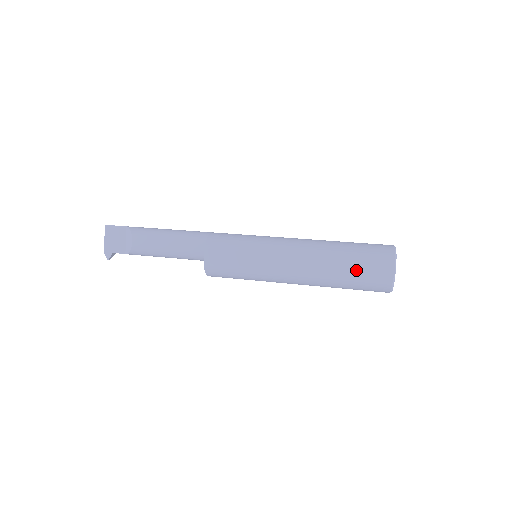
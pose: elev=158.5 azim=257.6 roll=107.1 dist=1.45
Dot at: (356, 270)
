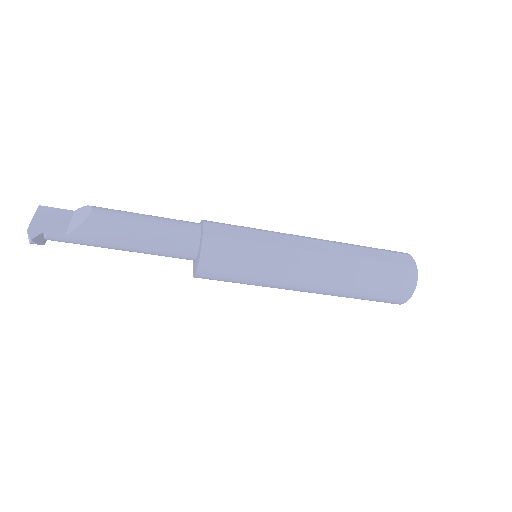
Dot at: (379, 257)
